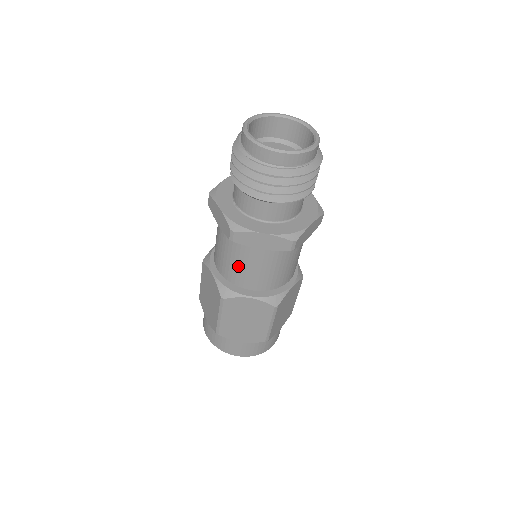
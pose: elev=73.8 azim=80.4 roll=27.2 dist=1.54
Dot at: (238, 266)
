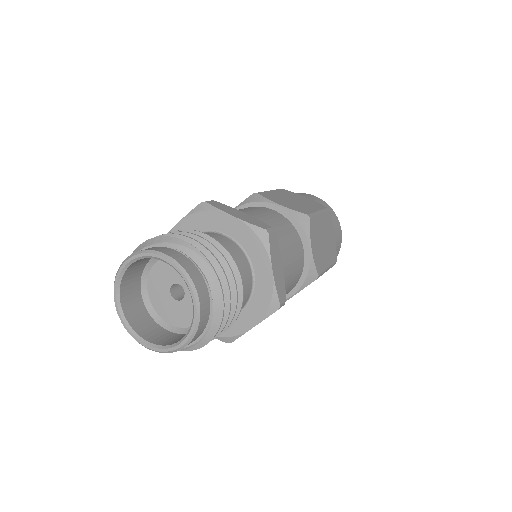
Dot at: occluded
